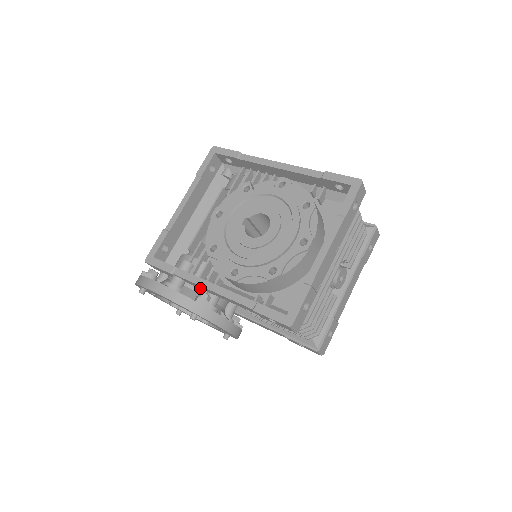
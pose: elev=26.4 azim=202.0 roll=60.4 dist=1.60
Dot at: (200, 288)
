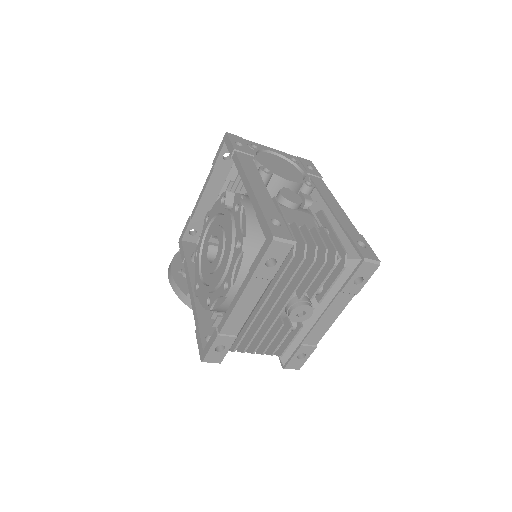
Dot at: occluded
